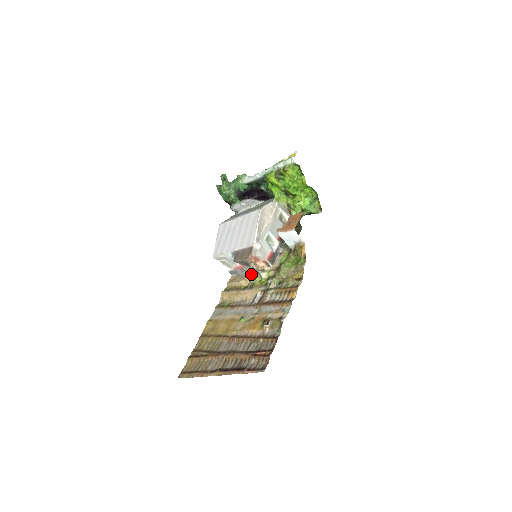
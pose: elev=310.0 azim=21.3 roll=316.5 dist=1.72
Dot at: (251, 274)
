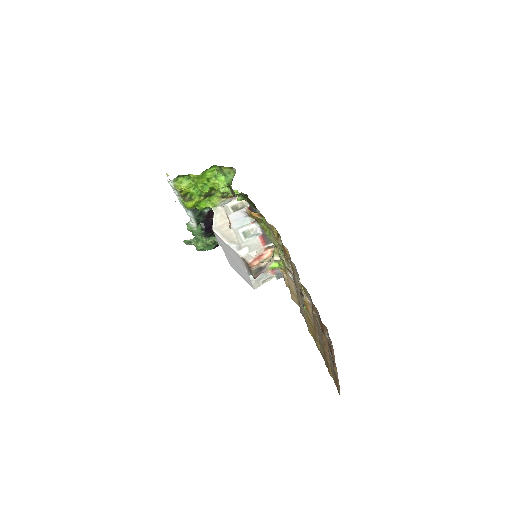
Dot at: (275, 267)
